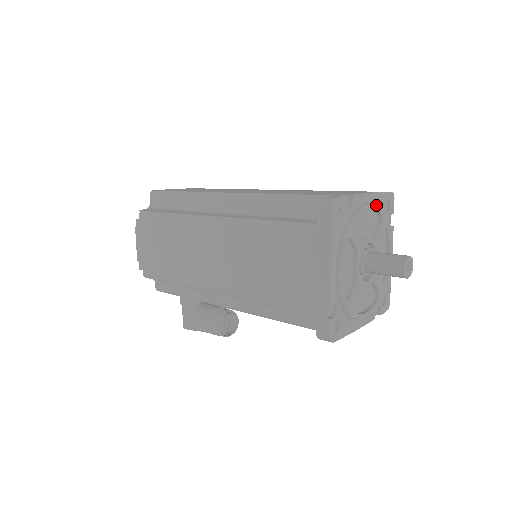
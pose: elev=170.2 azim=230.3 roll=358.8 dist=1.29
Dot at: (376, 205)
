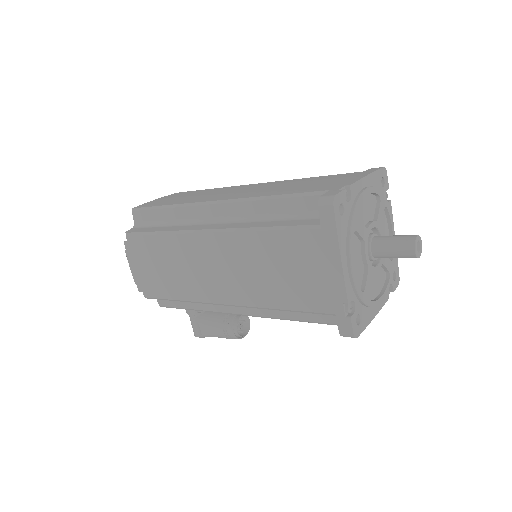
Dot at: (373, 187)
